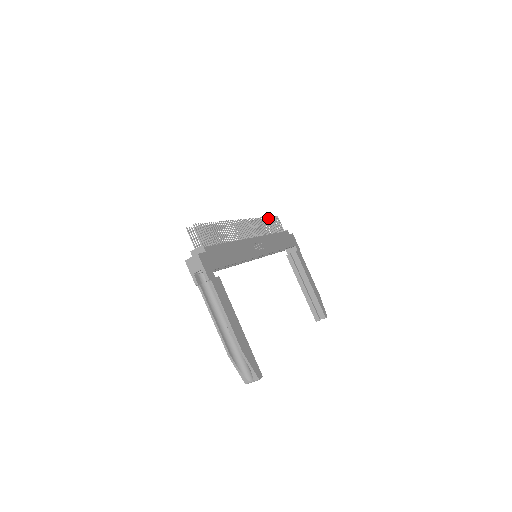
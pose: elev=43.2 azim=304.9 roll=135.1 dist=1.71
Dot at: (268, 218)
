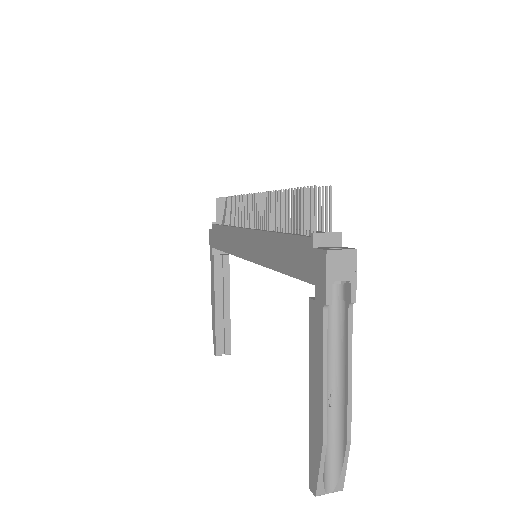
Dot at: occluded
